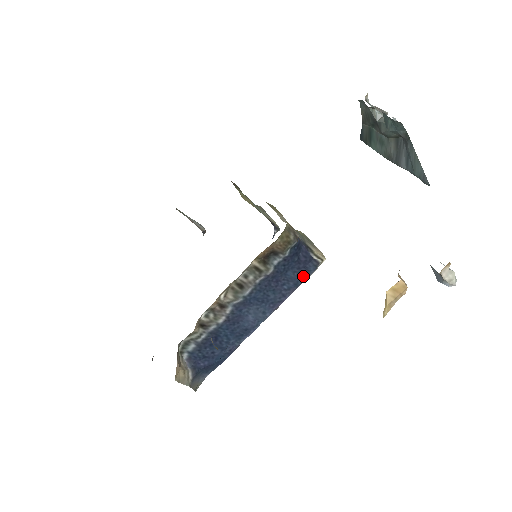
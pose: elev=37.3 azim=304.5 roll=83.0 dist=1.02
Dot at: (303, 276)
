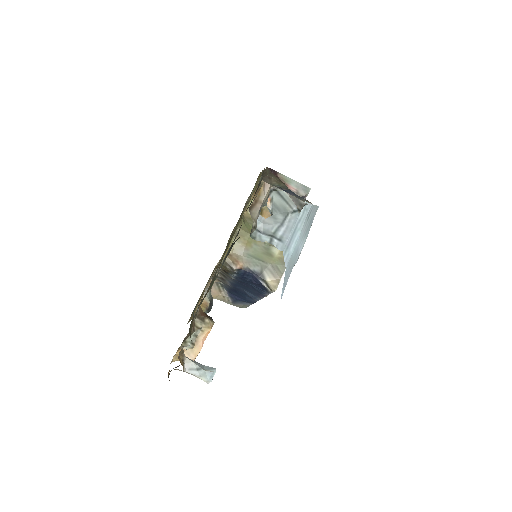
Dot at: (264, 291)
